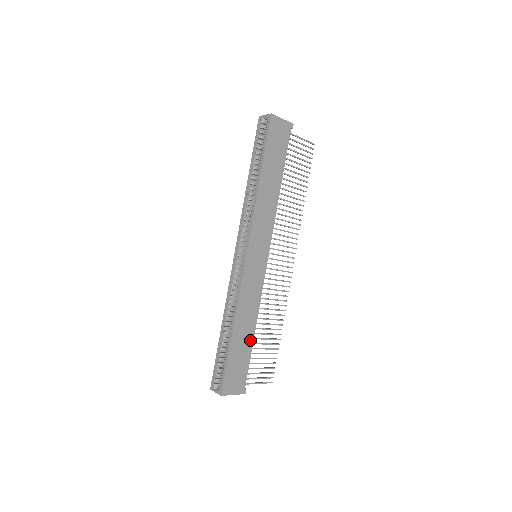
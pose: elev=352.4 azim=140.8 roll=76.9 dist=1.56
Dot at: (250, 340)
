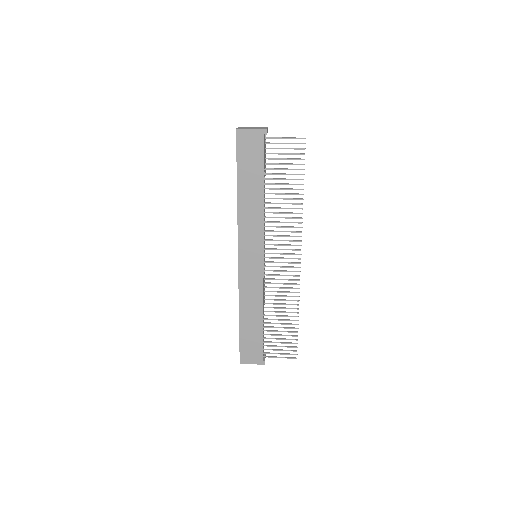
Dot at: (259, 325)
